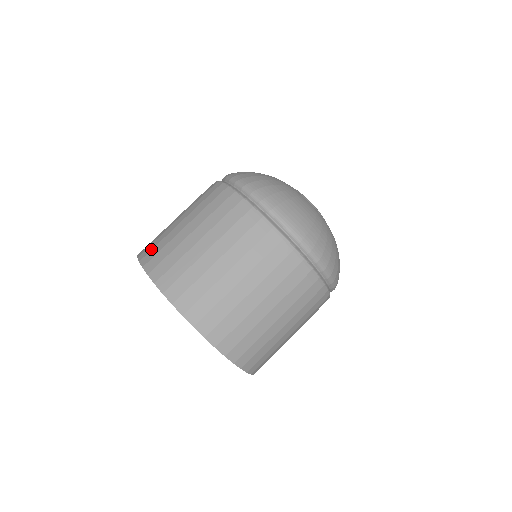
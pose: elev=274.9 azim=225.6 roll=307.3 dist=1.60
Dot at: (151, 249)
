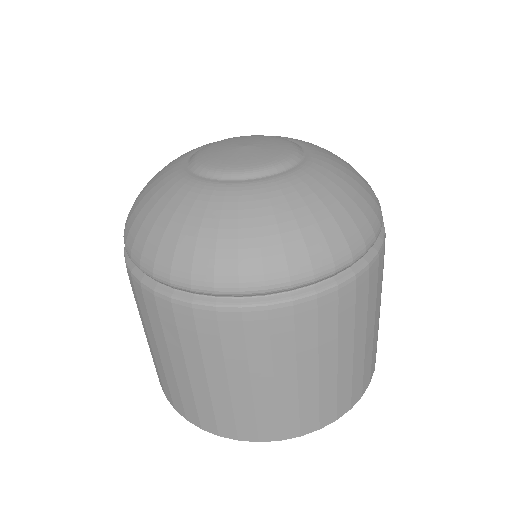
Dot at: (169, 393)
